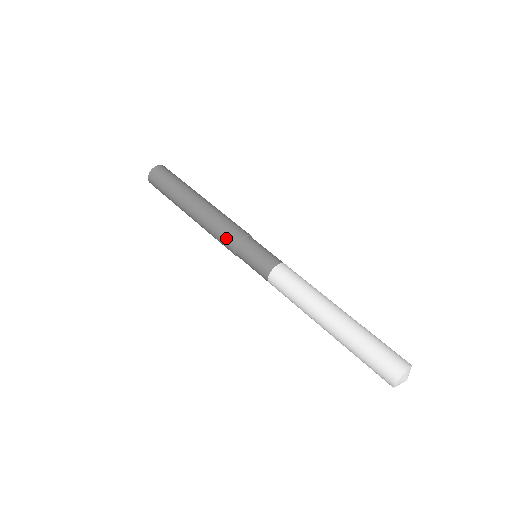
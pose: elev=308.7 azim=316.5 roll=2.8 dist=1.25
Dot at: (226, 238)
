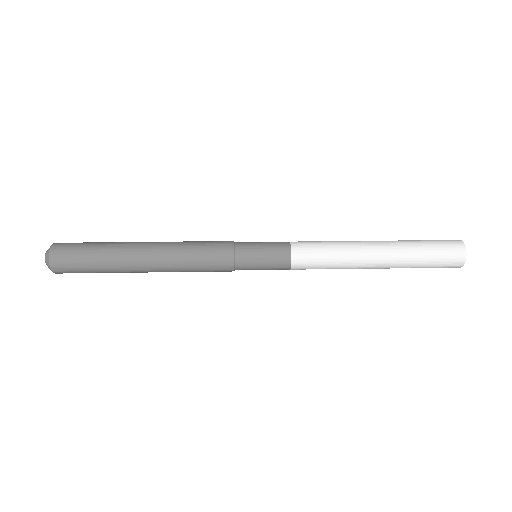
Dot at: (216, 259)
